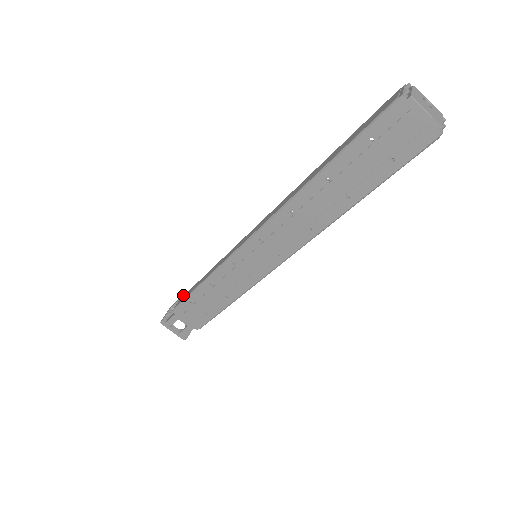
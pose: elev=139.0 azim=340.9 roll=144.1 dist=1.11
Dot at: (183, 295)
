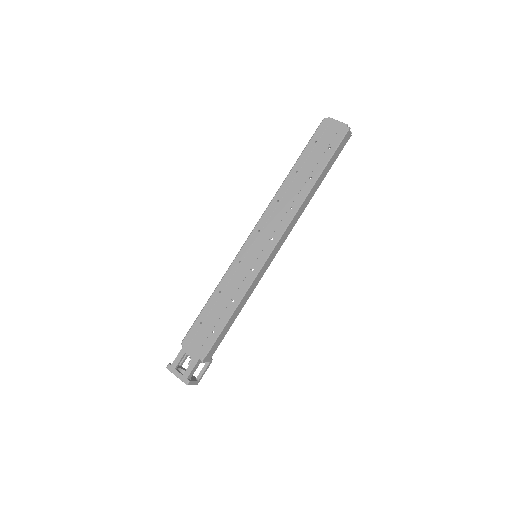
Dot at: occluded
